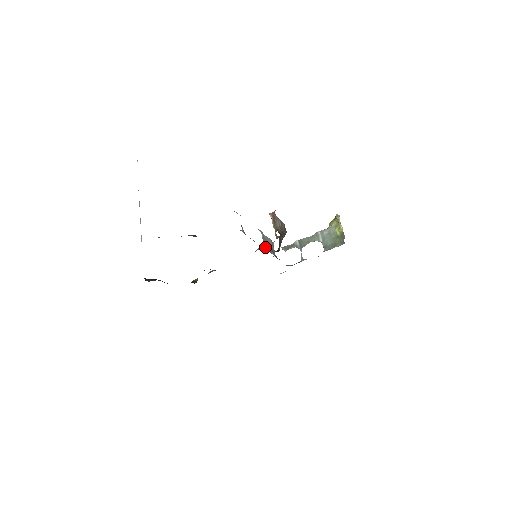
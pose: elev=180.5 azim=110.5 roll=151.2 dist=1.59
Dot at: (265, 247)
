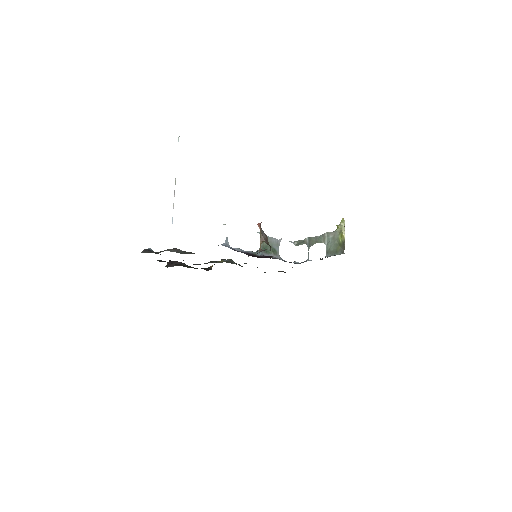
Dot at: occluded
